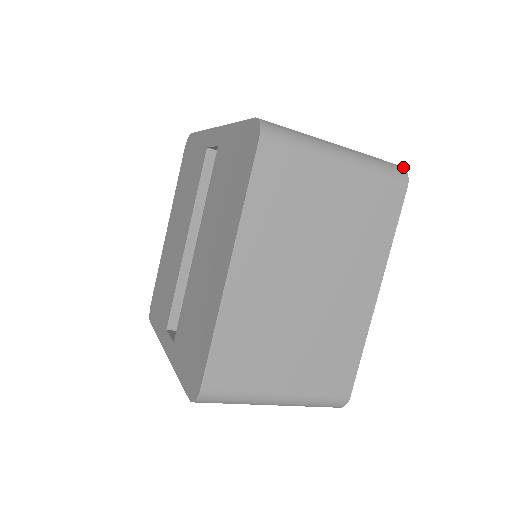
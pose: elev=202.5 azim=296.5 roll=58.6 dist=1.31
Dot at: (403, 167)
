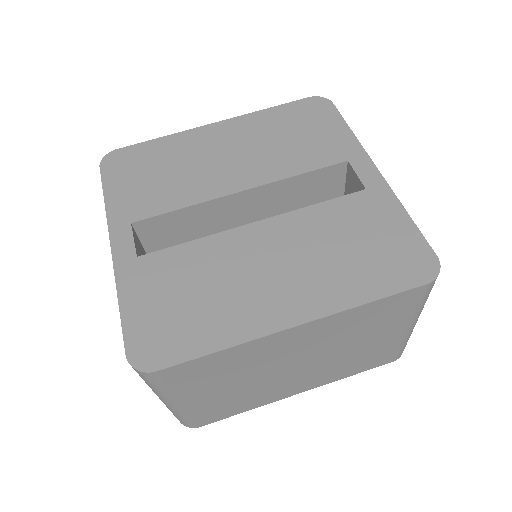
Dot at: occluded
